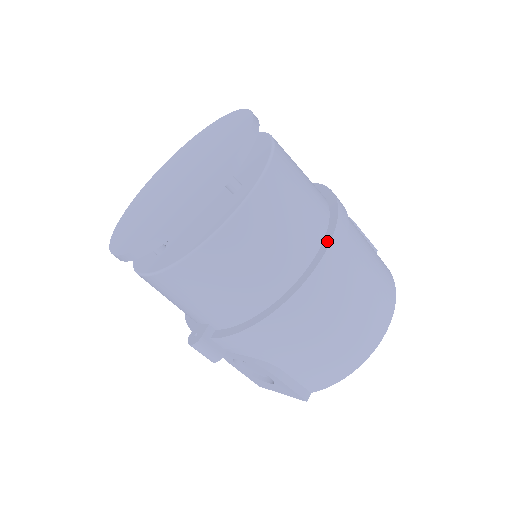
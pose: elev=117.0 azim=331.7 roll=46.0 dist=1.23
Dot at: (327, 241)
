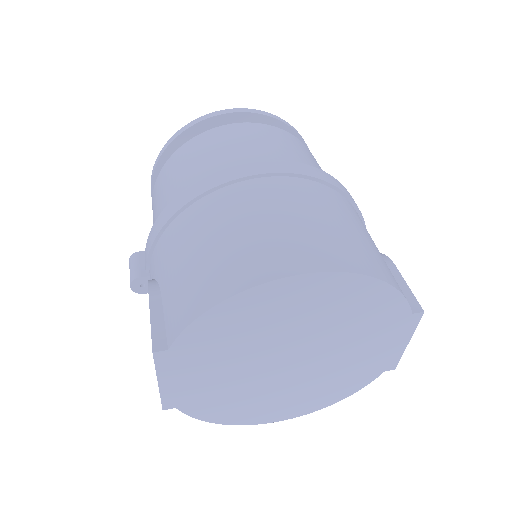
Dot at: occluded
